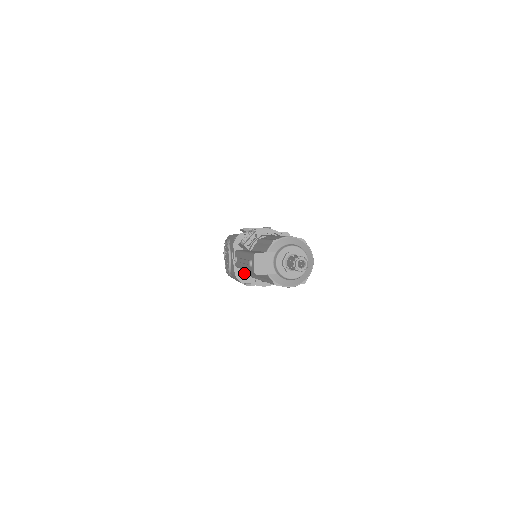
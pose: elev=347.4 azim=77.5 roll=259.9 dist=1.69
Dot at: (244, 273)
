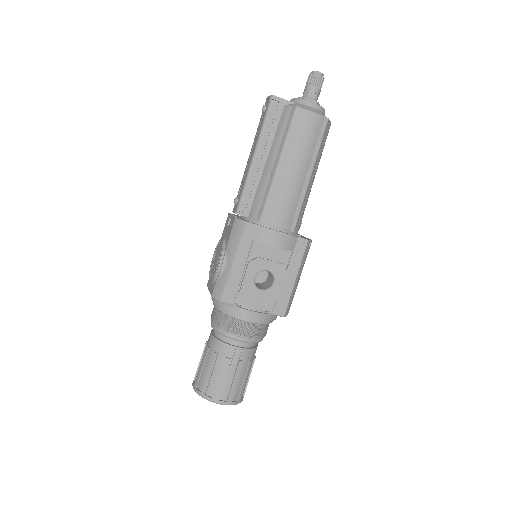
Dot at: occluded
